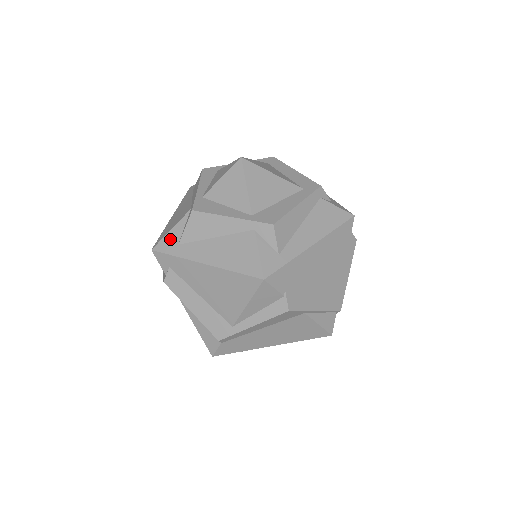
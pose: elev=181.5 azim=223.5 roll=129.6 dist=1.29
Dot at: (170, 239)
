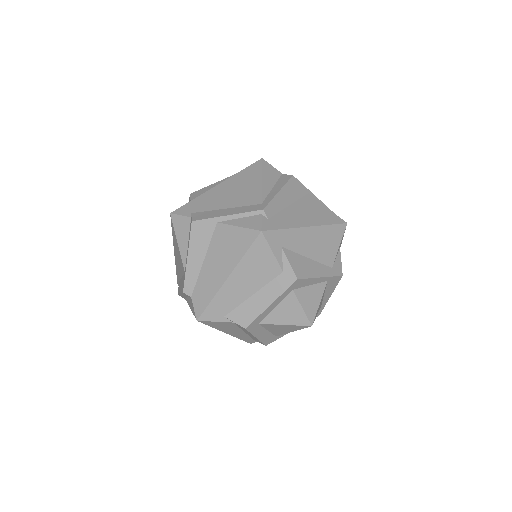
Dot at: occluded
